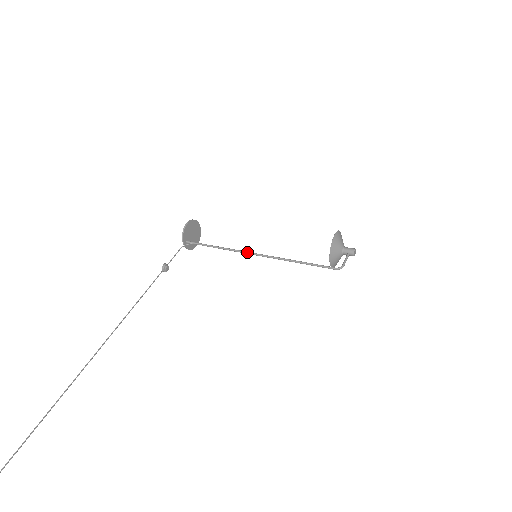
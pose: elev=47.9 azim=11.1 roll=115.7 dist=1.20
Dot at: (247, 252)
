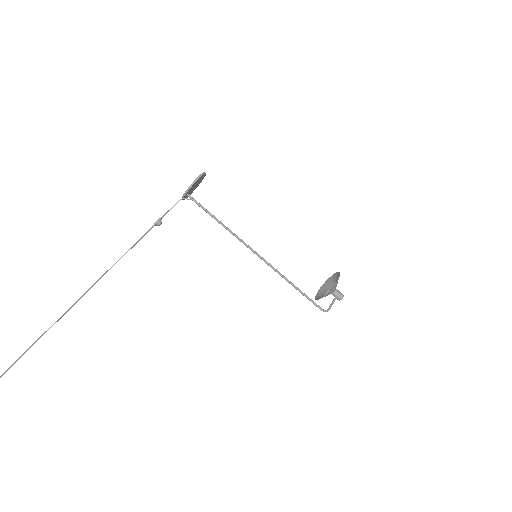
Dot at: (249, 247)
